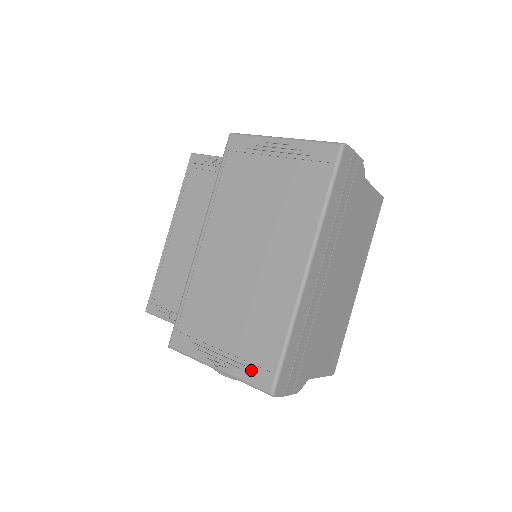
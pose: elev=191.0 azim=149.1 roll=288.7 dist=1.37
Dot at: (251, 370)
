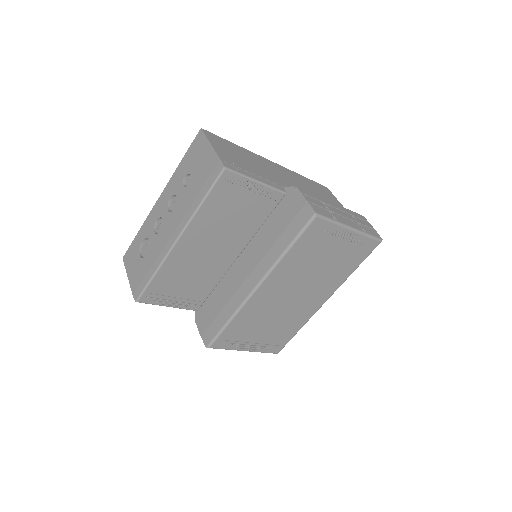
Dot at: (270, 348)
